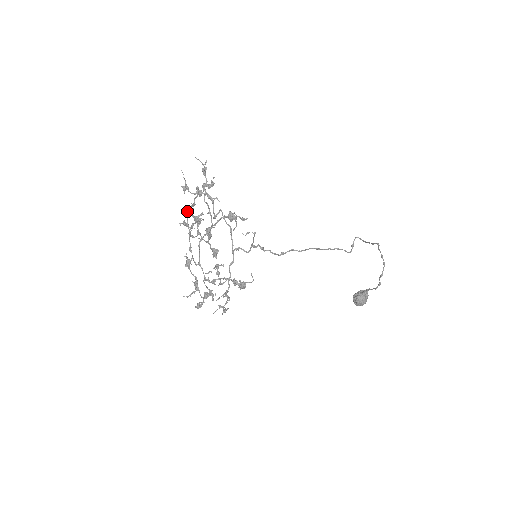
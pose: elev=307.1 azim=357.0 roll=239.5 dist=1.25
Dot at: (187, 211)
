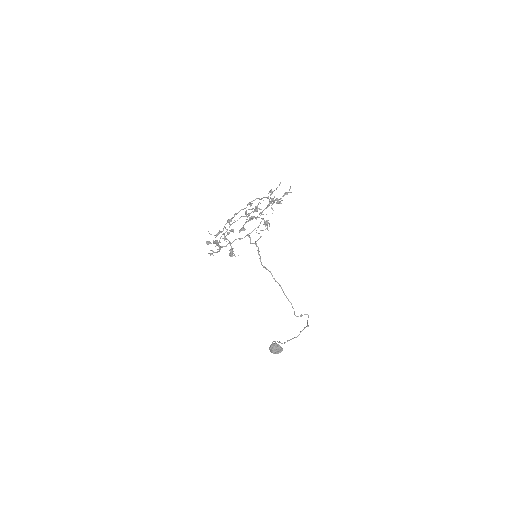
Dot at: occluded
